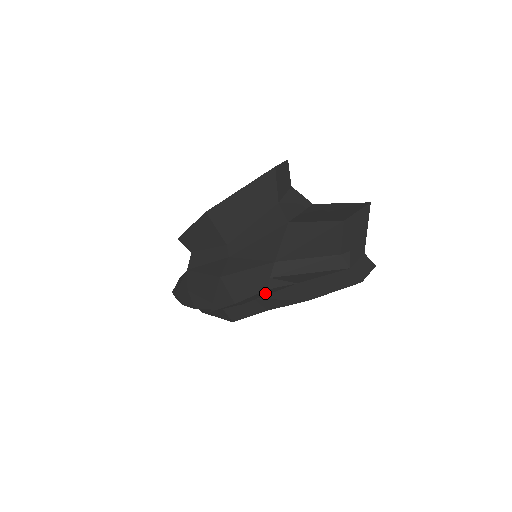
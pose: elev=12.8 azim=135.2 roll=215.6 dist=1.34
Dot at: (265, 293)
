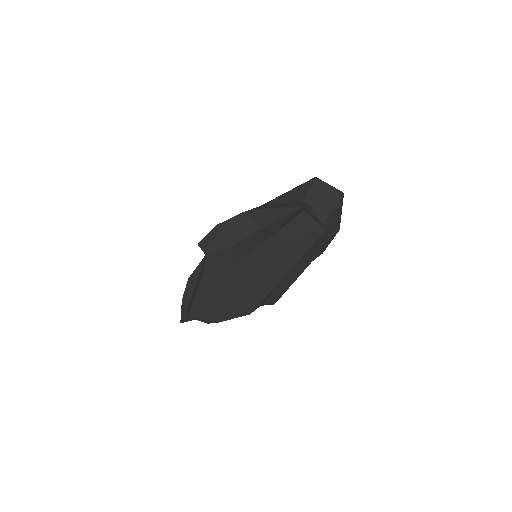
Dot at: (240, 222)
